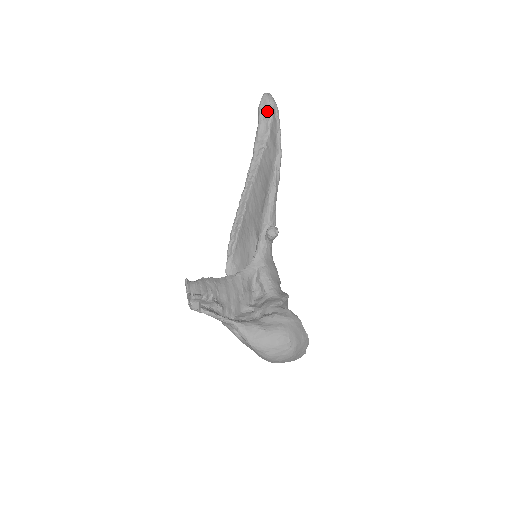
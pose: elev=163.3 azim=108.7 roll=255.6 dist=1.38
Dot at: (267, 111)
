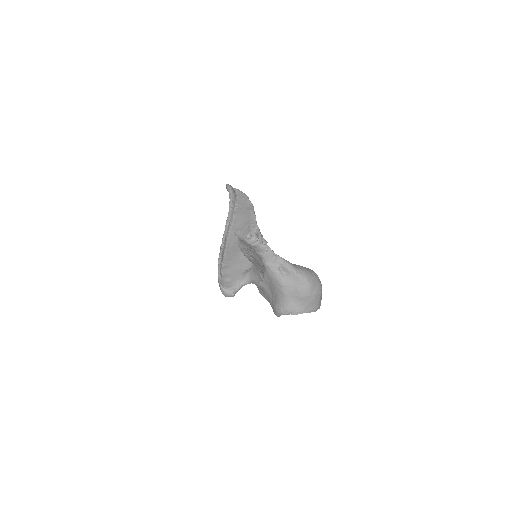
Dot at: (233, 190)
